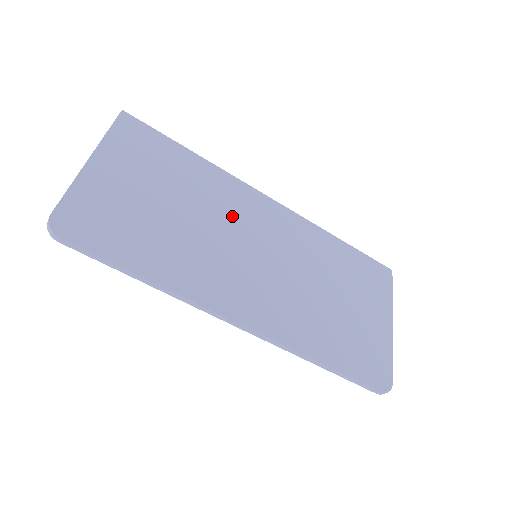
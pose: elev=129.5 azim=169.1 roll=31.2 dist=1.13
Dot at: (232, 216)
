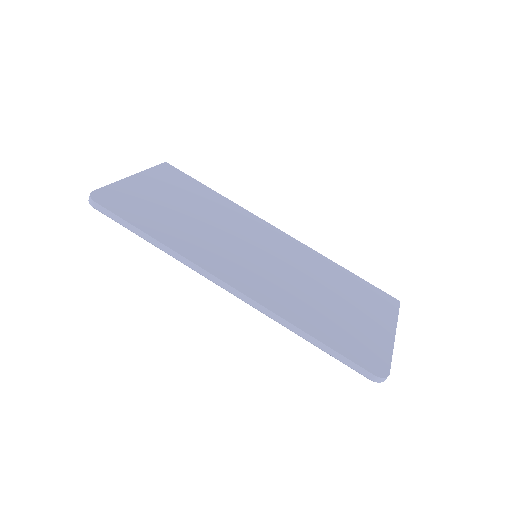
Dot at: (239, 228)
